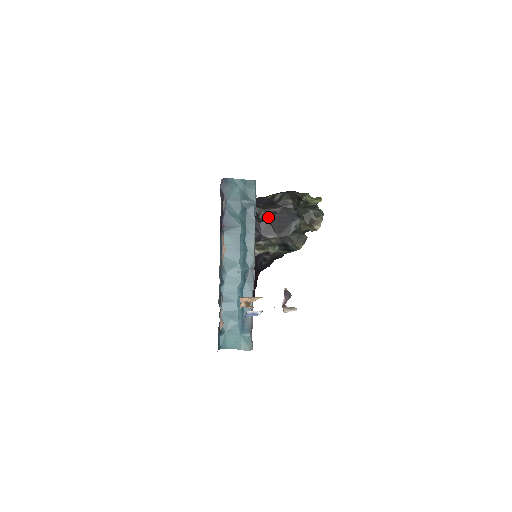
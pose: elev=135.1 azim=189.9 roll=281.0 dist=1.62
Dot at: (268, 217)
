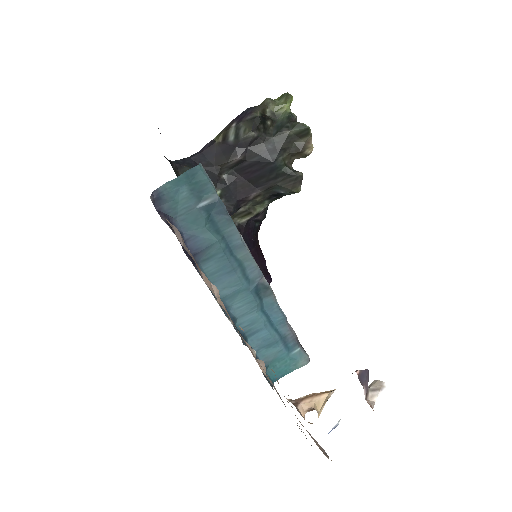
Dot at: (234, 172)
